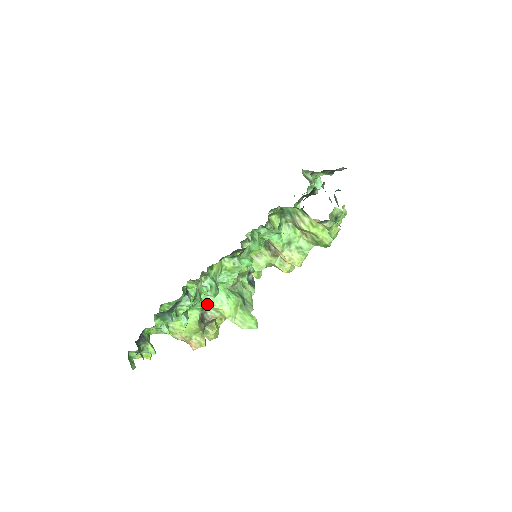
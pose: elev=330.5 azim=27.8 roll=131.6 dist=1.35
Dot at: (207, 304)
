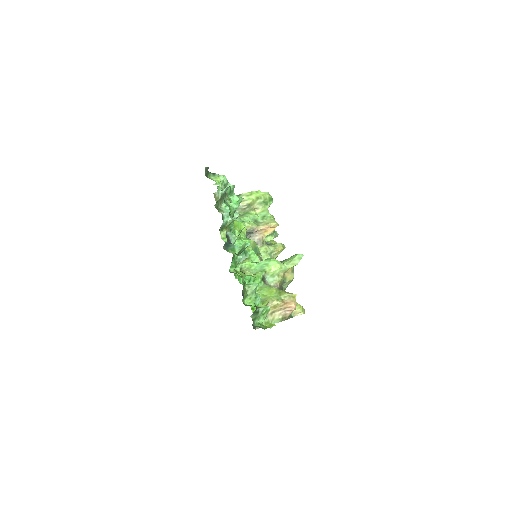
Dot at: (261, 274)
